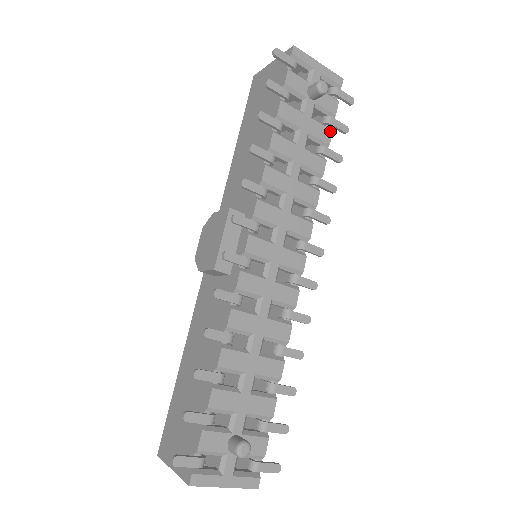
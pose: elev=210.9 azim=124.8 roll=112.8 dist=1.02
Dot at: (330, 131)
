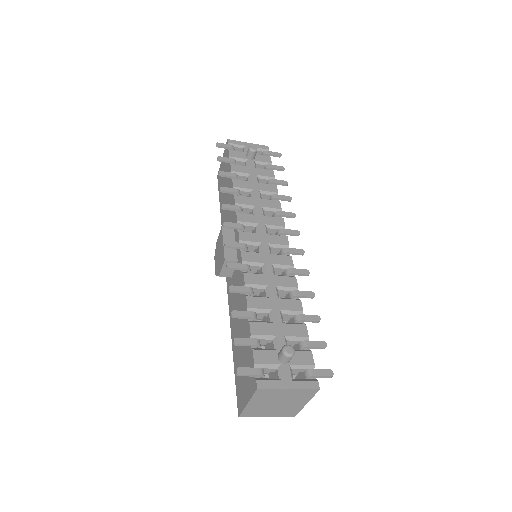
Dot at: (272, 171)
